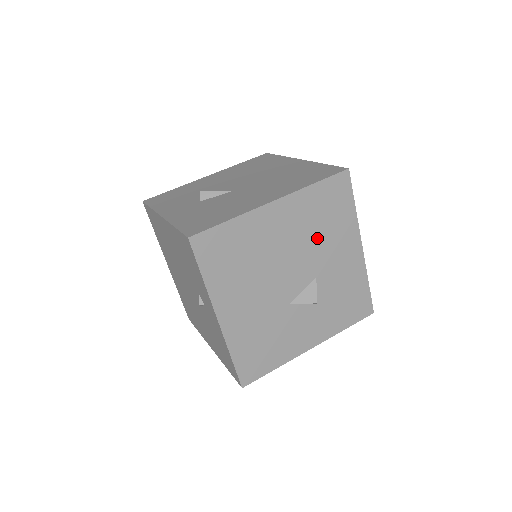
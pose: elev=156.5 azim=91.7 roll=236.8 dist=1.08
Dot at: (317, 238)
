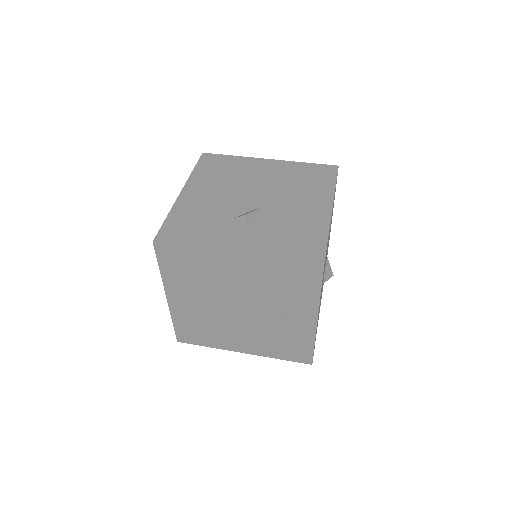
Dot at: occluded
